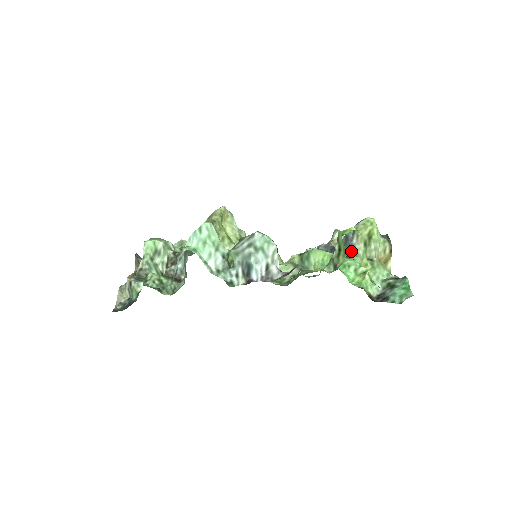
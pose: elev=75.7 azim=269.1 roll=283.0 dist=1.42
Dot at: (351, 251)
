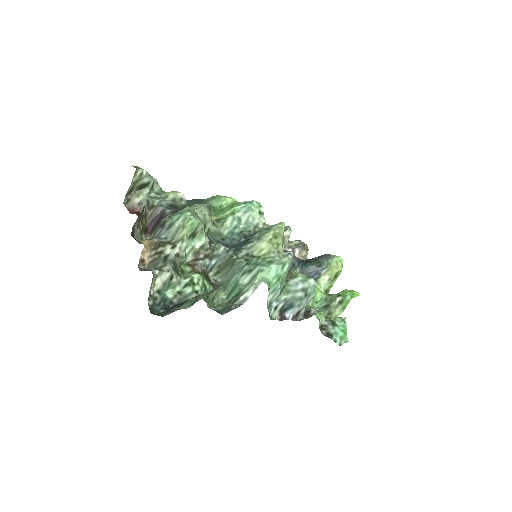
Dot at: (316, 277)
